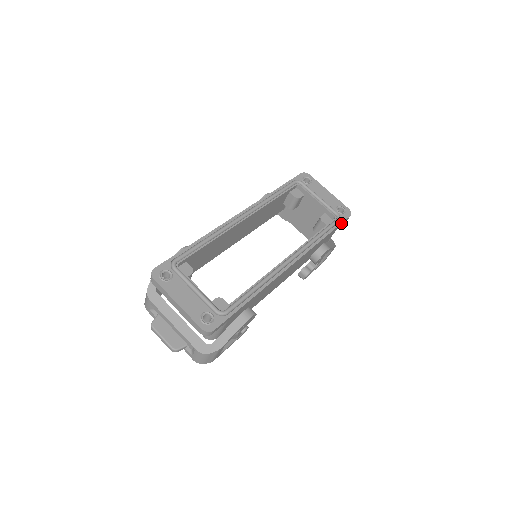
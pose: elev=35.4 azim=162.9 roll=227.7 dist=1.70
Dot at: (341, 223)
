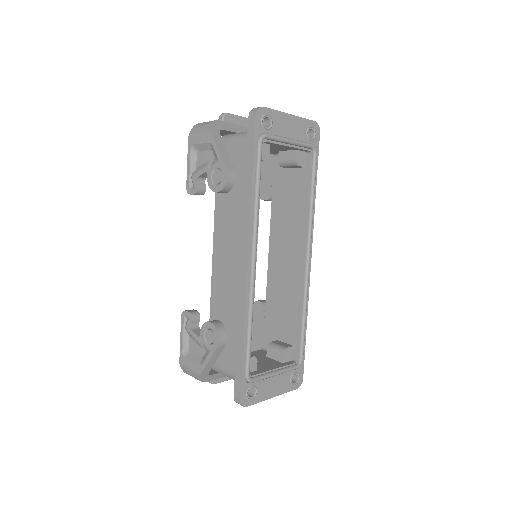
Dot at: (318, 154)
